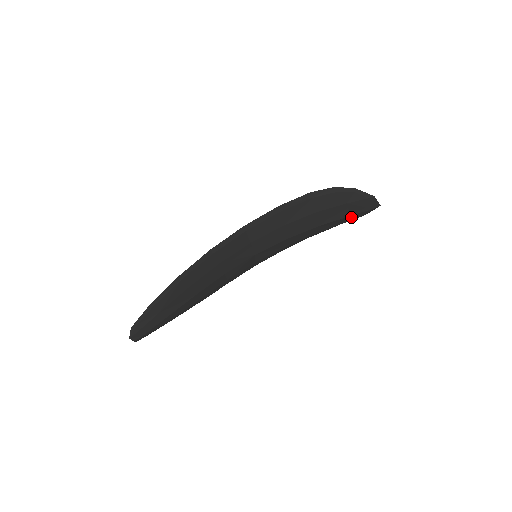
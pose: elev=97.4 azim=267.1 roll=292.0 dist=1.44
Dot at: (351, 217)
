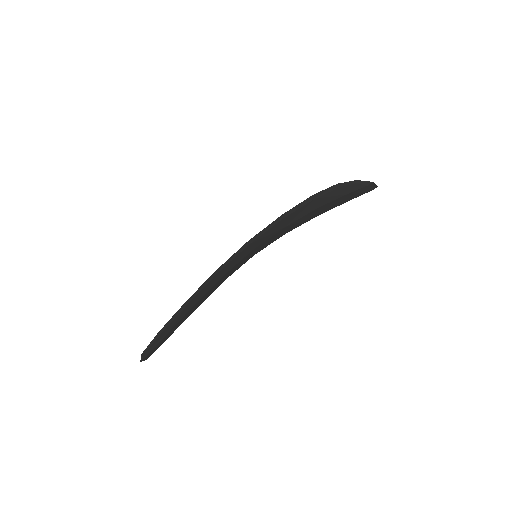
Dot at: occluded
